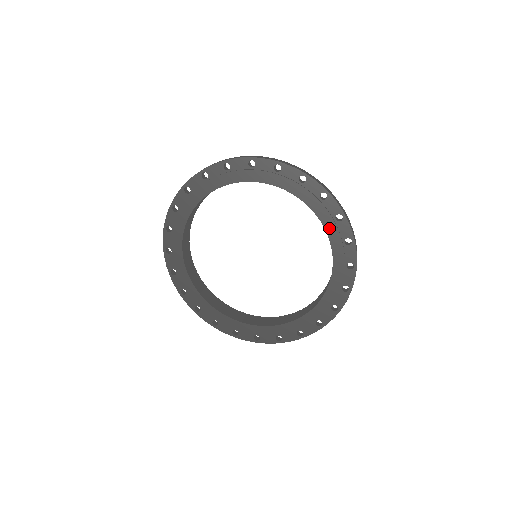
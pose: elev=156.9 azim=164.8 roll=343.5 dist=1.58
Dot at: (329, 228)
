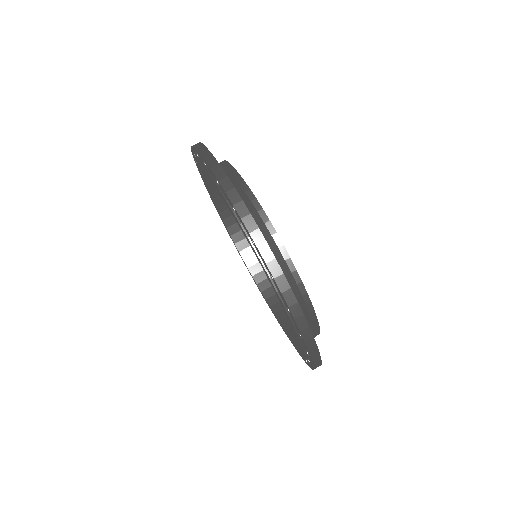
Dot at: occluded
